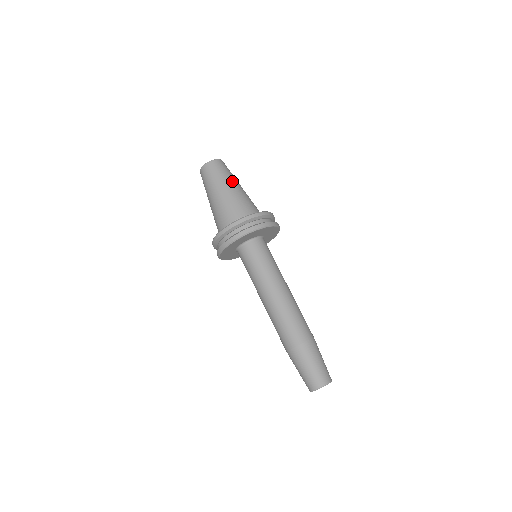
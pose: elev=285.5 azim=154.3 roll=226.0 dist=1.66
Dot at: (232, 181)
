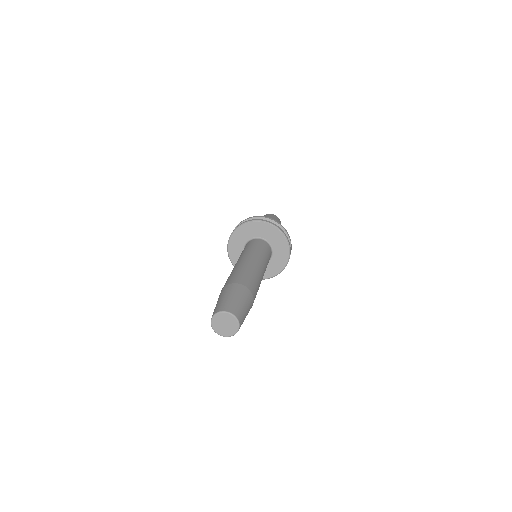
Dot at: occluded
